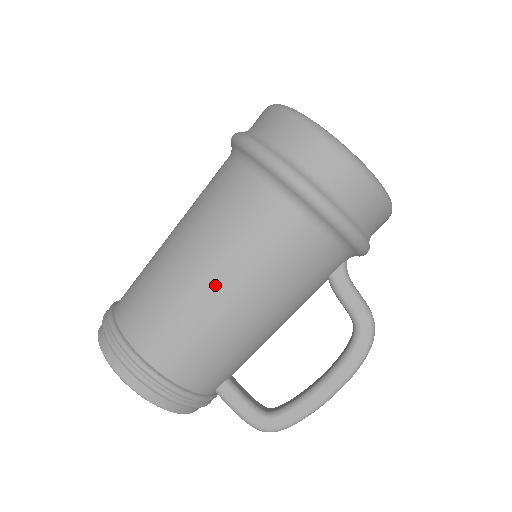
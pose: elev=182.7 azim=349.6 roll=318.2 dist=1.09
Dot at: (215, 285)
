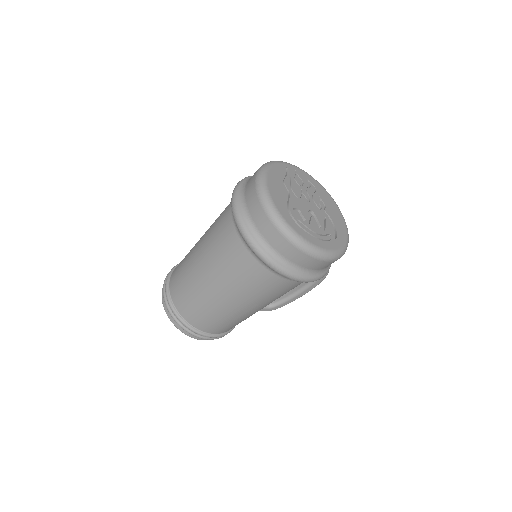
Dot at: (251, 310)
